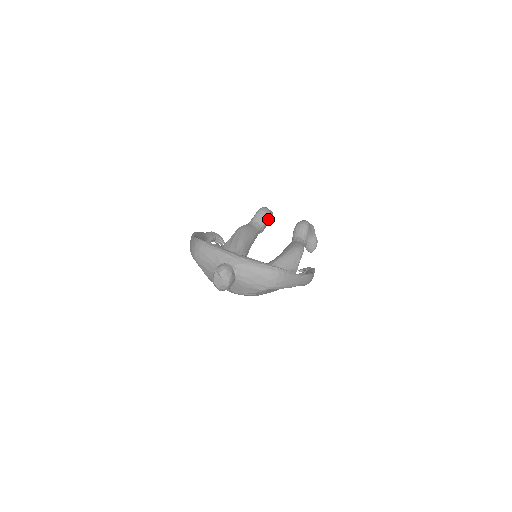
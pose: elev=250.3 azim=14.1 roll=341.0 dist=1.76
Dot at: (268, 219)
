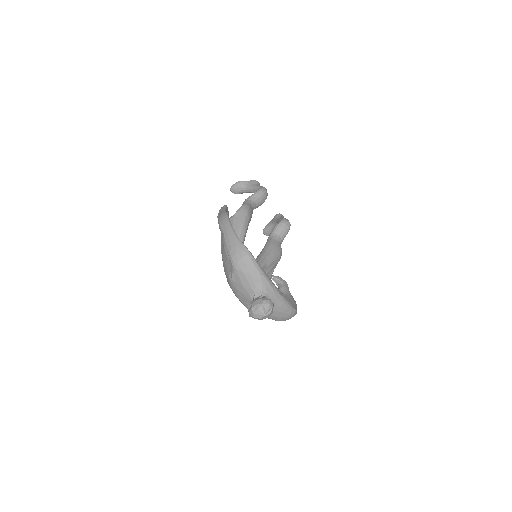
Dot at: occluded
